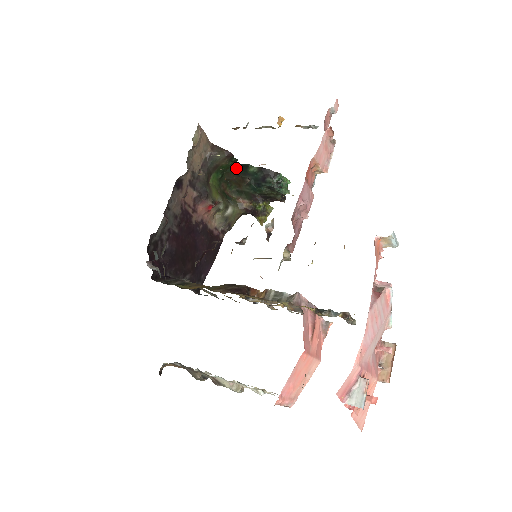
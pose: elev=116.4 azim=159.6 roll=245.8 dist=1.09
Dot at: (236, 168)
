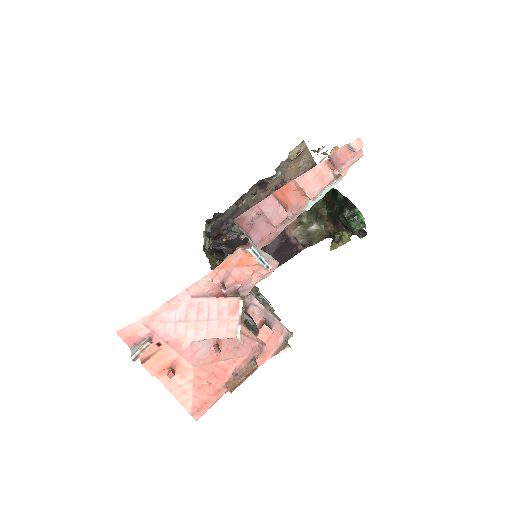
Dot at: (332, 192)
